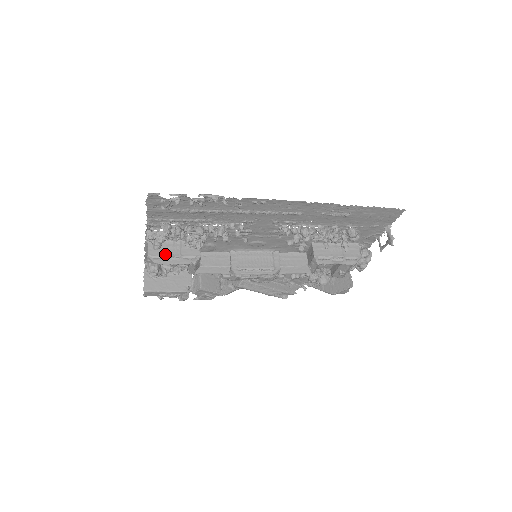
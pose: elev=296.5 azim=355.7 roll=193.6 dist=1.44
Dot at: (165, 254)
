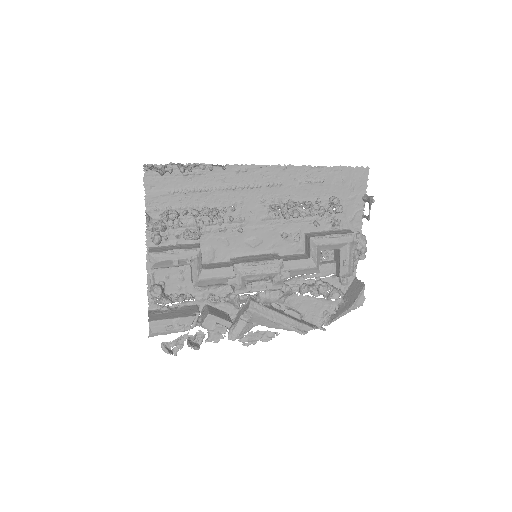
Dot at: (166, 250)
